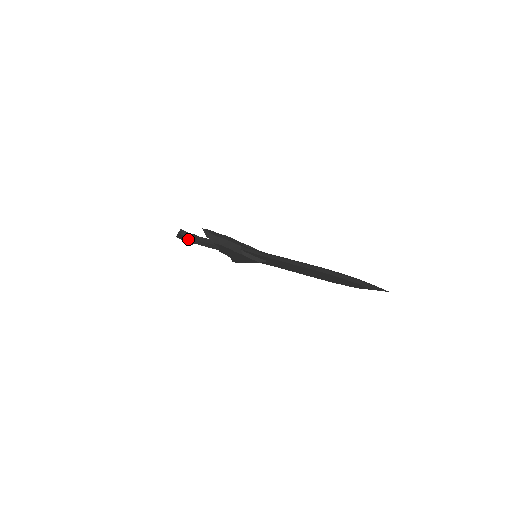
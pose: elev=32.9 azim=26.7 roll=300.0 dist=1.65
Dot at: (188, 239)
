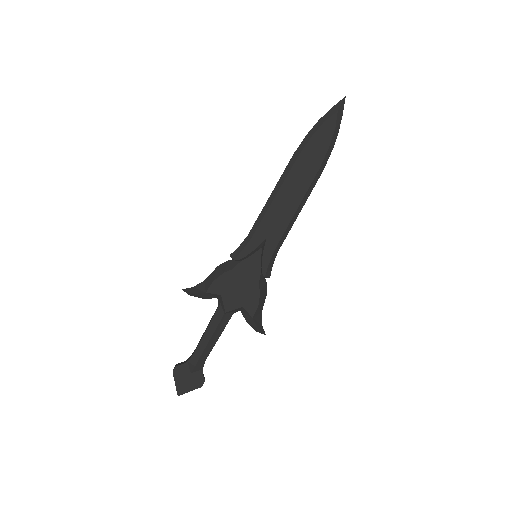
Dot at: (189, 363)
